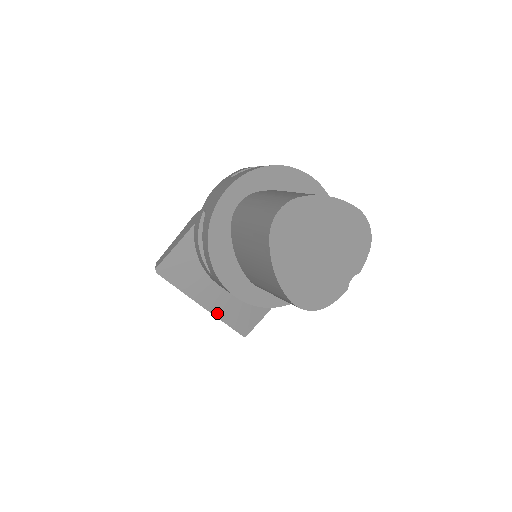
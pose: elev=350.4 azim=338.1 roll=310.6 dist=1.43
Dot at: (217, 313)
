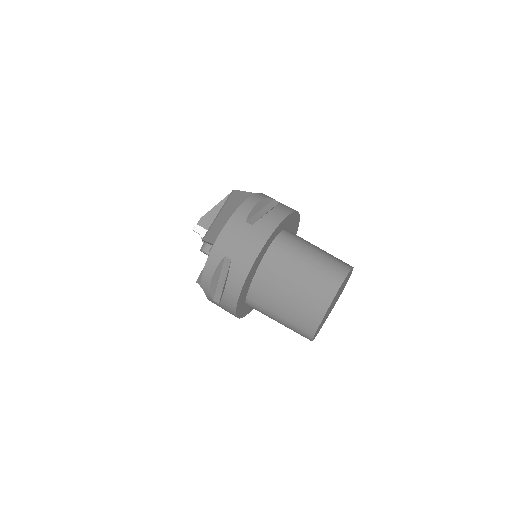
Dot at: occluded
